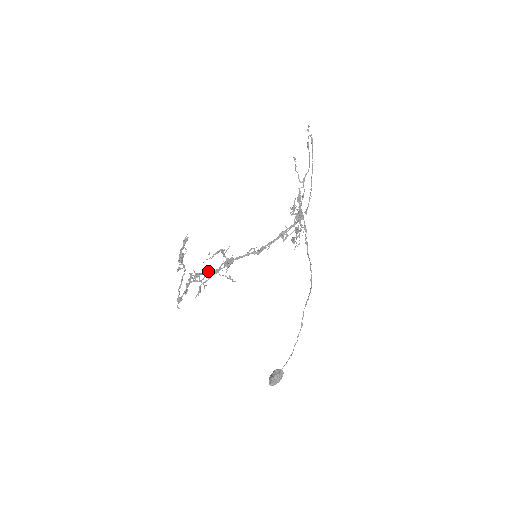
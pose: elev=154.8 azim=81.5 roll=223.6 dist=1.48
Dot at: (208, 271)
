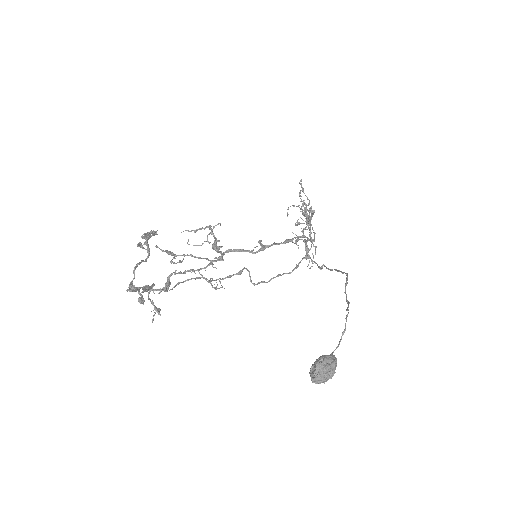
Dot at: (186, 255)
